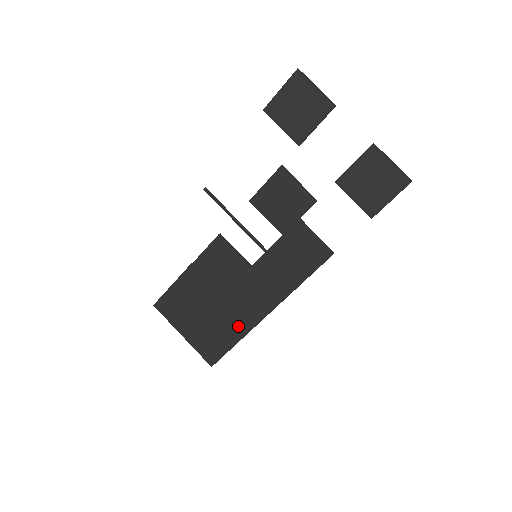
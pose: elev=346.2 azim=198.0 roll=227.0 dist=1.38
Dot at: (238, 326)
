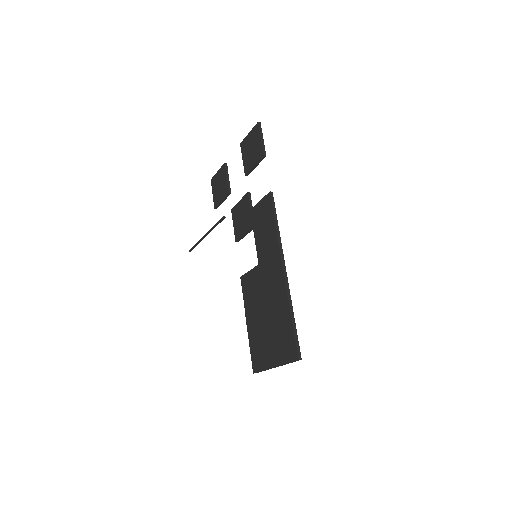
Dot at: (282, 305)
